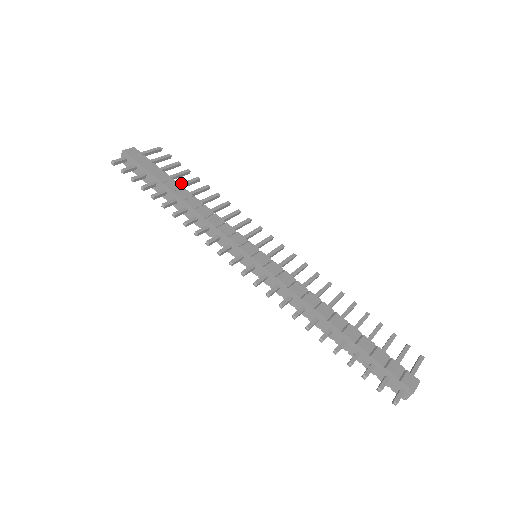
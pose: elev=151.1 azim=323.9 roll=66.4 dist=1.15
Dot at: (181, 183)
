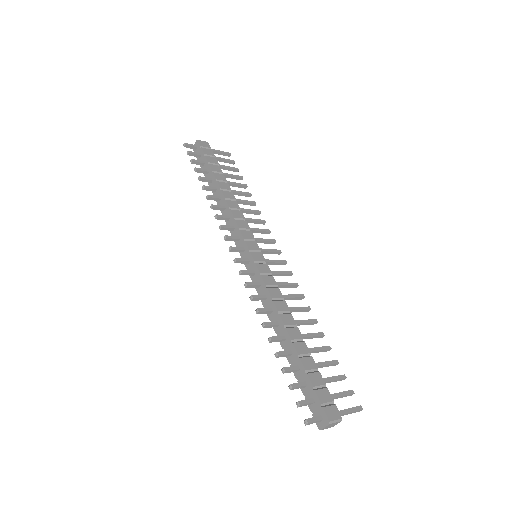
Dot at: (229, 181)
